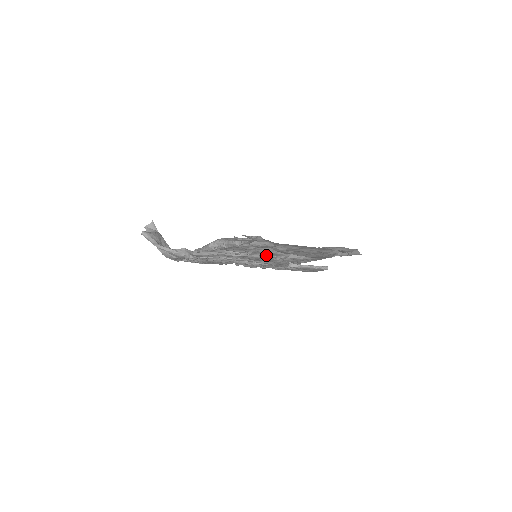
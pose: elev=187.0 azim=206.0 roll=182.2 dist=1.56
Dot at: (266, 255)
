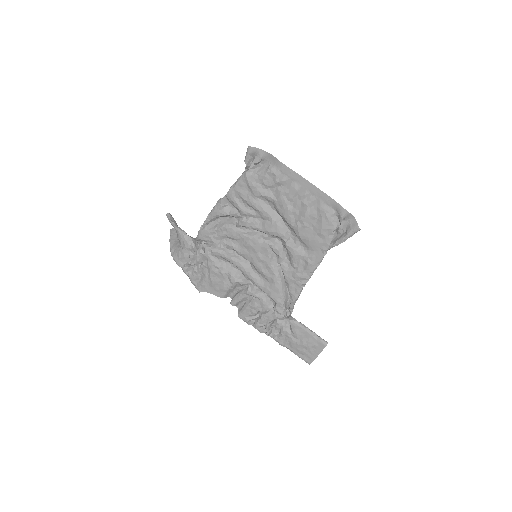
Dot at: (266, 227)
